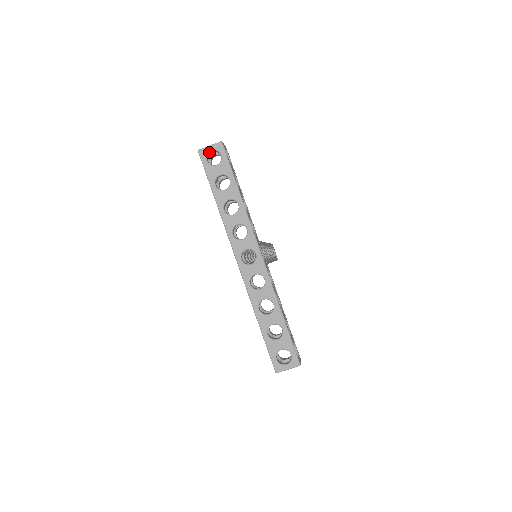
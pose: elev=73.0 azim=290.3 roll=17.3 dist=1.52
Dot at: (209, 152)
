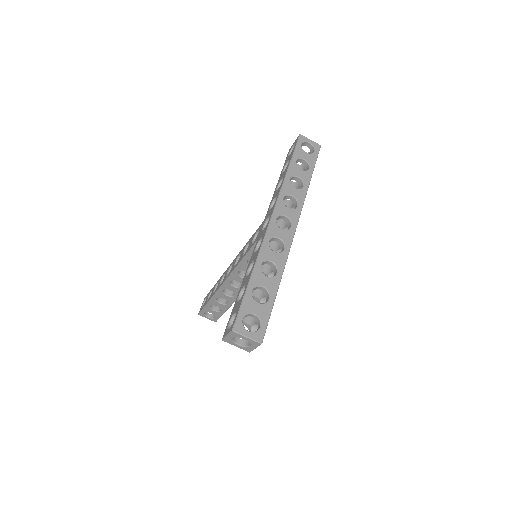
Dot at: (307, 142)
